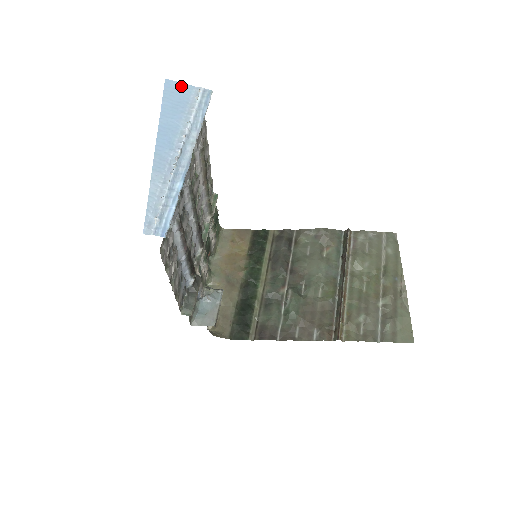
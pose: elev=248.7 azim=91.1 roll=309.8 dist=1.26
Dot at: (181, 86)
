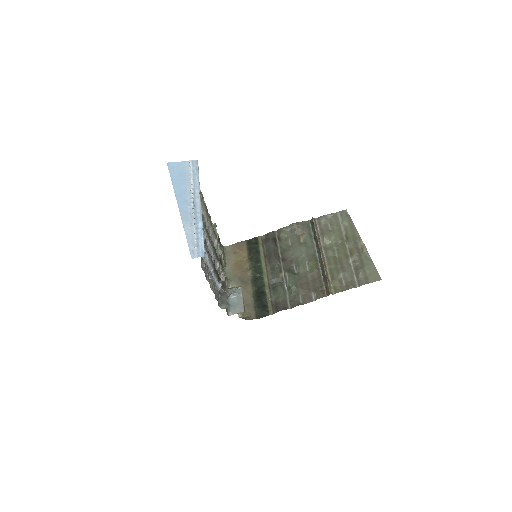
Dot at: (178, 164)
